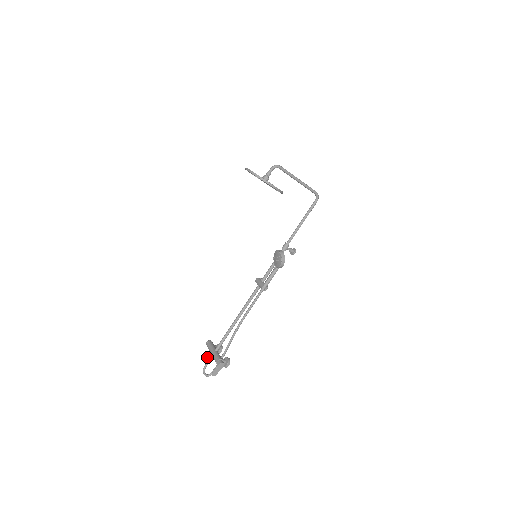
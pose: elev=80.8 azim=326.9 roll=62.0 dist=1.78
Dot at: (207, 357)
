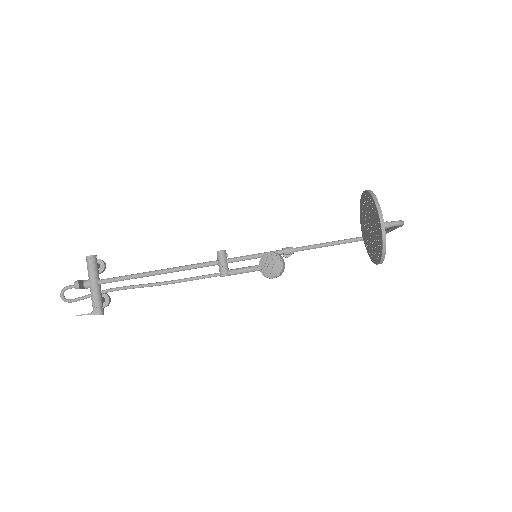
Dot at: (82, 287)
